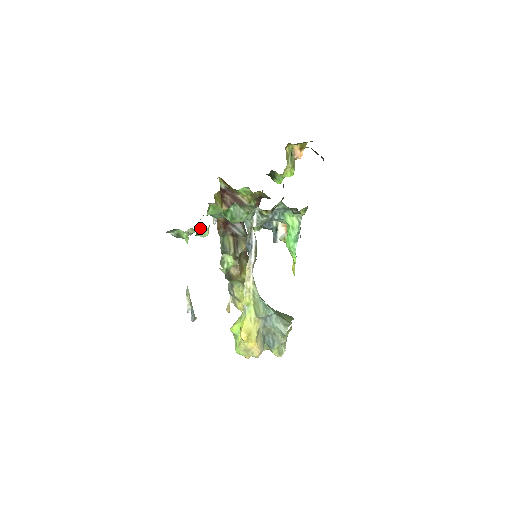
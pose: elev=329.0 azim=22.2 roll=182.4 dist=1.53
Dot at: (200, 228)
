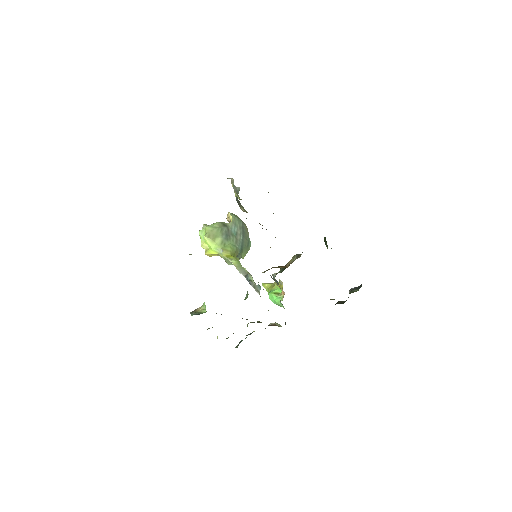
Dot at: occluded
